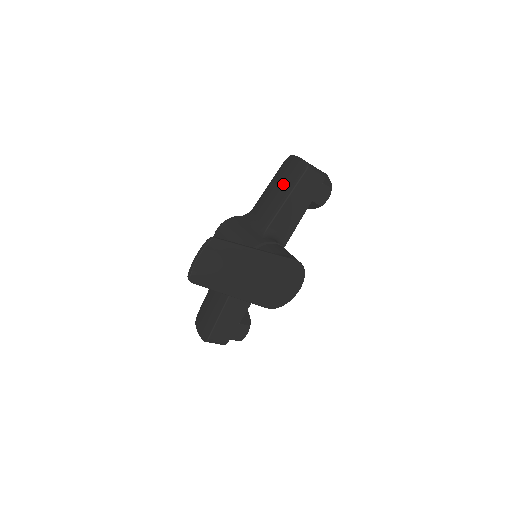
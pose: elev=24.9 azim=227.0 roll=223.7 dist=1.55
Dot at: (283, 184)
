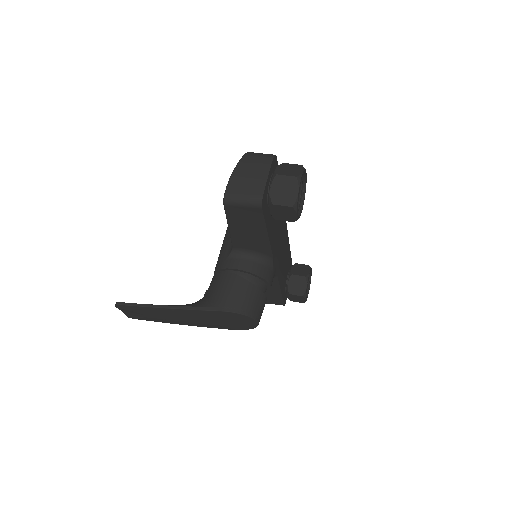
Dot at: occluded
